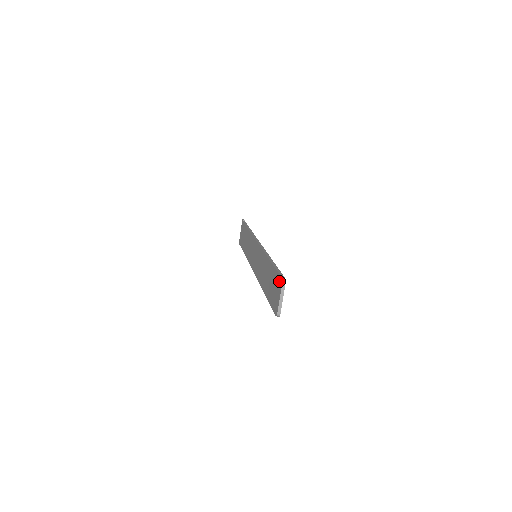
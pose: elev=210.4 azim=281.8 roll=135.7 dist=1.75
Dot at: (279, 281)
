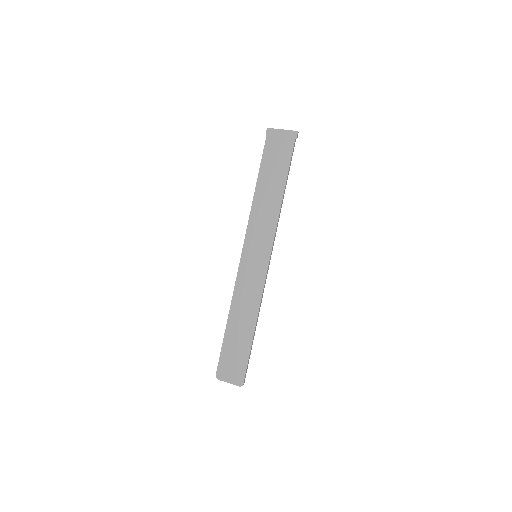
Dot at: (240, 377)
